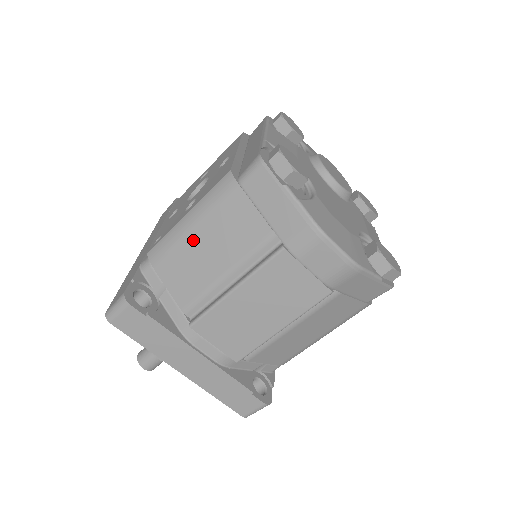
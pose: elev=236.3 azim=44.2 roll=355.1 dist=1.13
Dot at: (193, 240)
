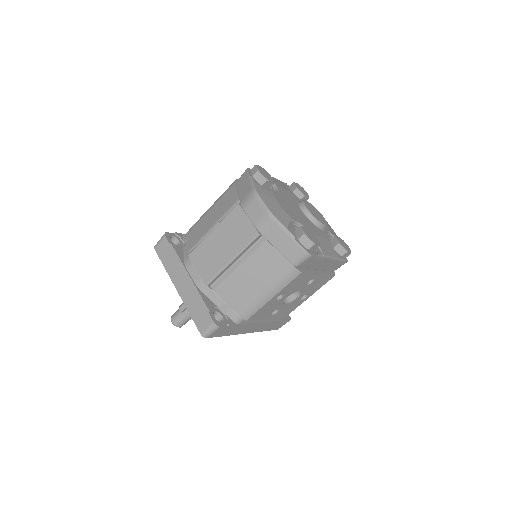
Dot at: (209, 213)
